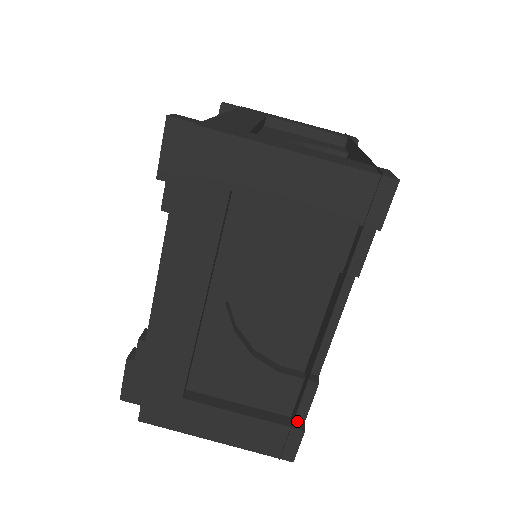
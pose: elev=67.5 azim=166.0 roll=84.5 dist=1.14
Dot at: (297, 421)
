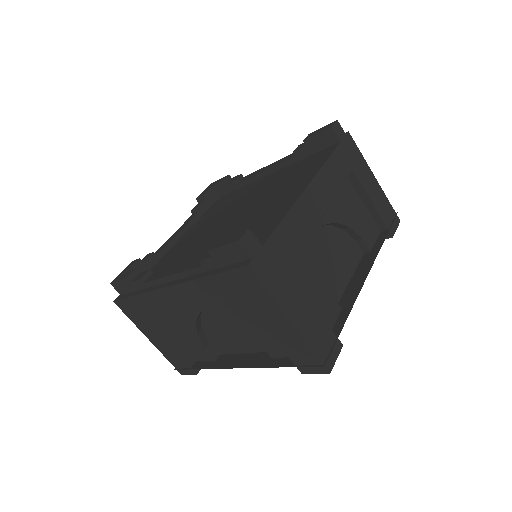
Dot at: occluded
